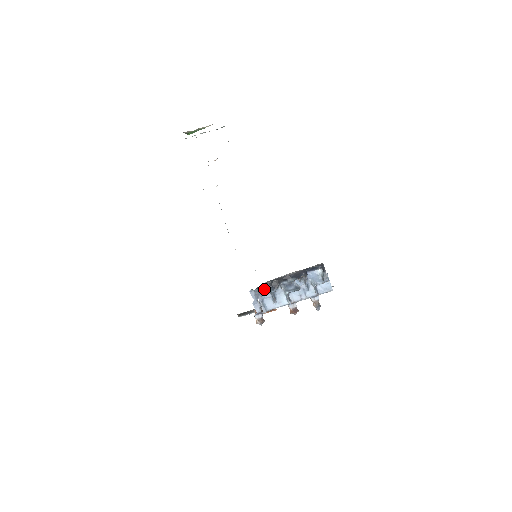
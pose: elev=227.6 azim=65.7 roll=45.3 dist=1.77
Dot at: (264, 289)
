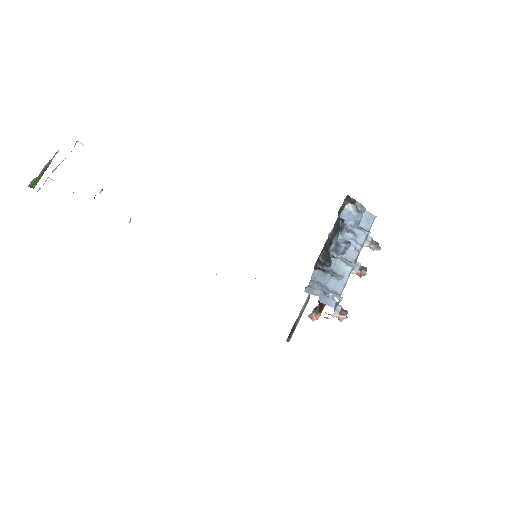
Dot at: (317, 275)
